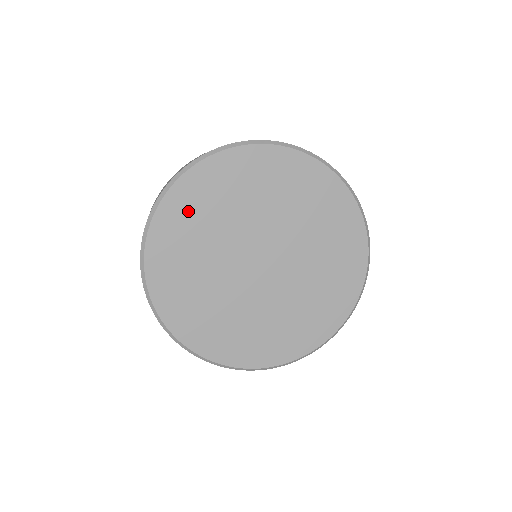
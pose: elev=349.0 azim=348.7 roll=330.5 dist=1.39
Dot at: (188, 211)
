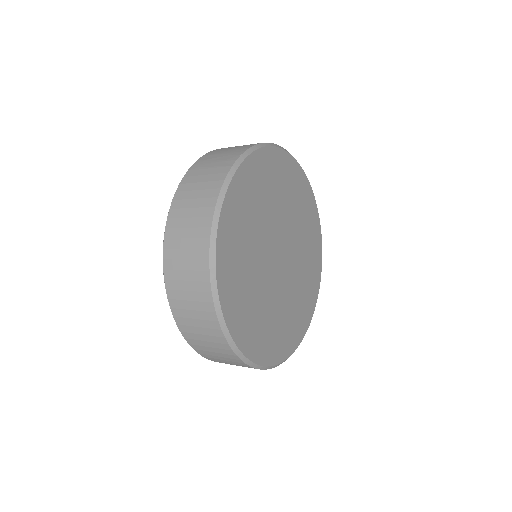
Dot at: (236, 292)
